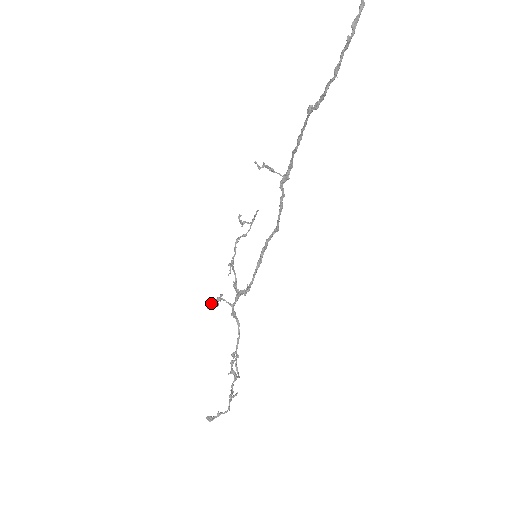
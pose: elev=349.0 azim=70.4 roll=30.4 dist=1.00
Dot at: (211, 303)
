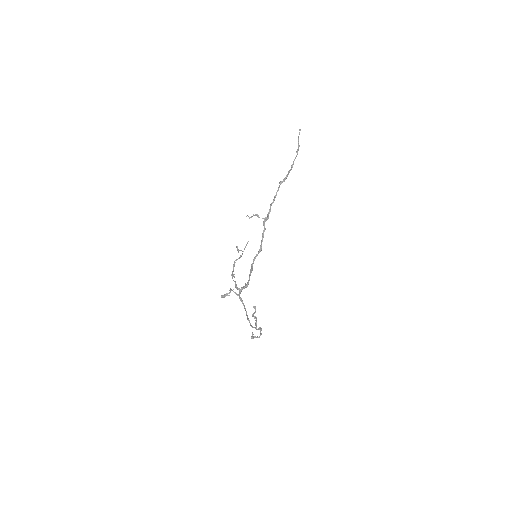
Dot at: (223, 297)
